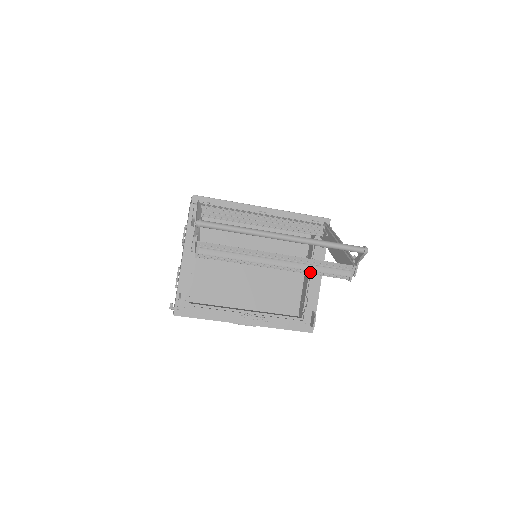
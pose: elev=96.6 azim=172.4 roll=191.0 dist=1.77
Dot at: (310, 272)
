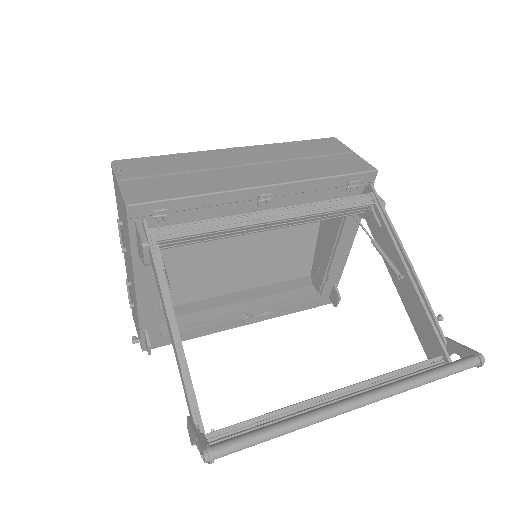
Dot at: occluded
